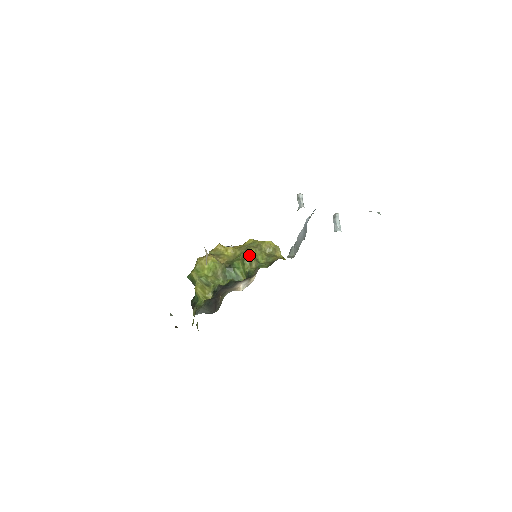
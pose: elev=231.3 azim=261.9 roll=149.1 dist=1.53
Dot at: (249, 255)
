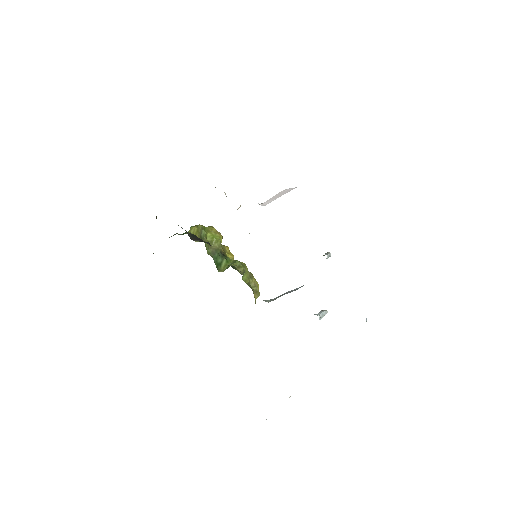
Dot at: (243, 264)
